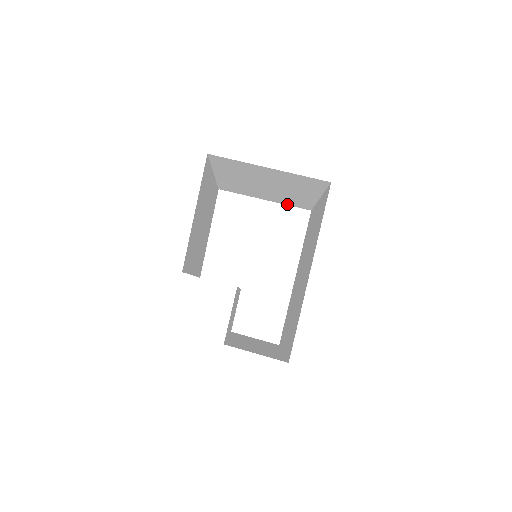
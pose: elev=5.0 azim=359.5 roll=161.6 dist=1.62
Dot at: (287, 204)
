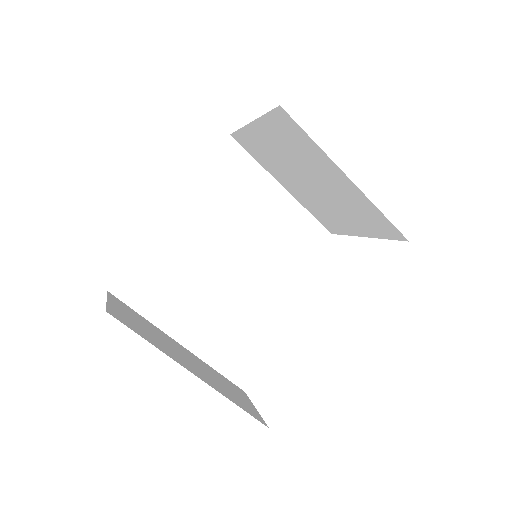
Dot at: (382, 236)
